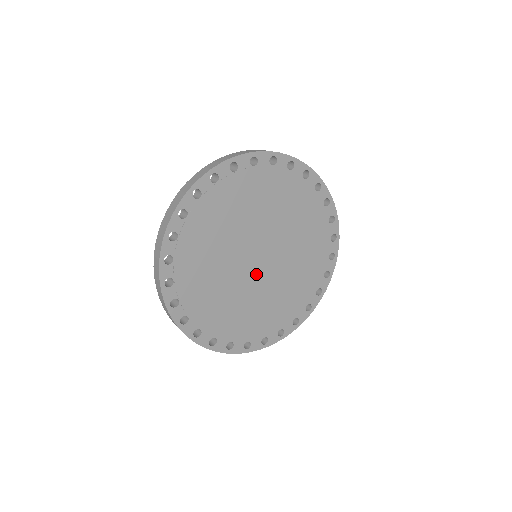
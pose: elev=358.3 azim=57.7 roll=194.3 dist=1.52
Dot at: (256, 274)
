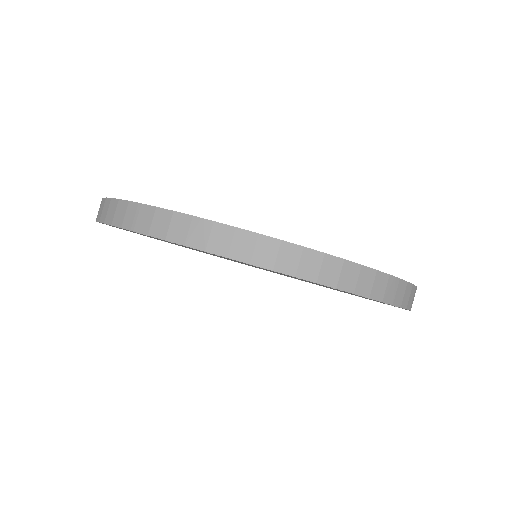
Dot at: occluded
